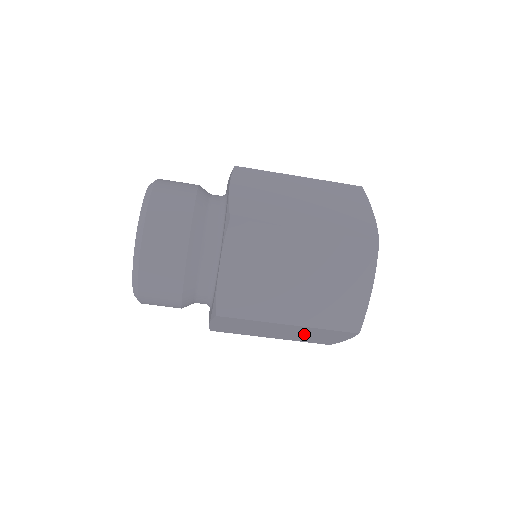
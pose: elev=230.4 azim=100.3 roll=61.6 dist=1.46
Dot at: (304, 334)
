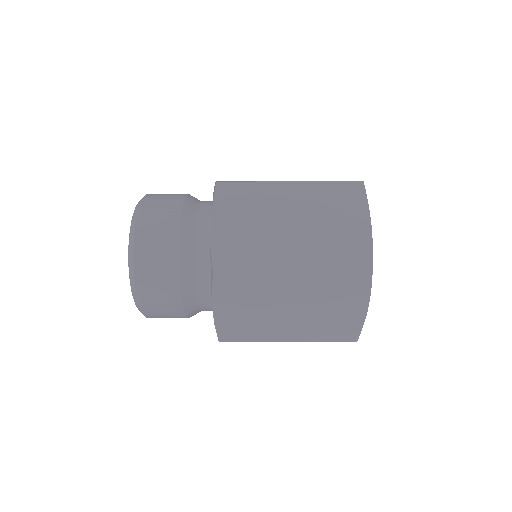
Dot at: (319, 222)
